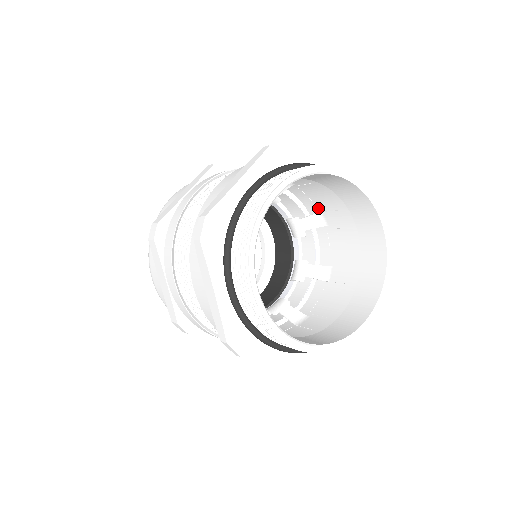
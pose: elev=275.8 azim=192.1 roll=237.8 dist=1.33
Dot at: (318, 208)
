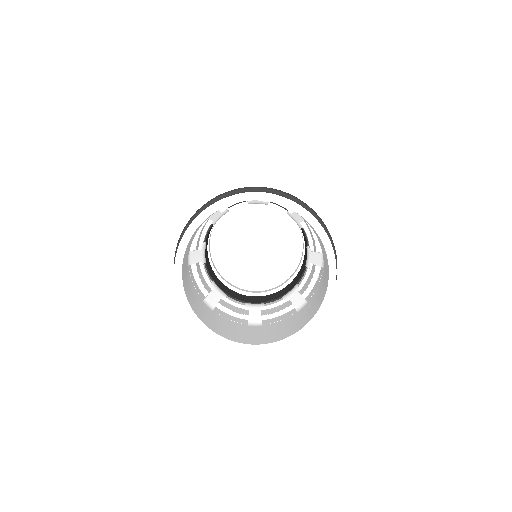
Dot at: occluded
